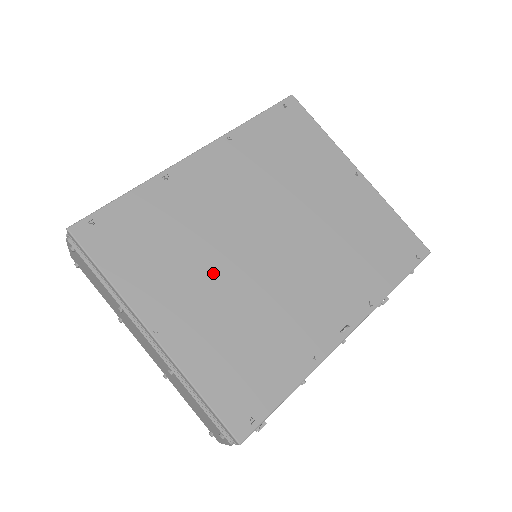
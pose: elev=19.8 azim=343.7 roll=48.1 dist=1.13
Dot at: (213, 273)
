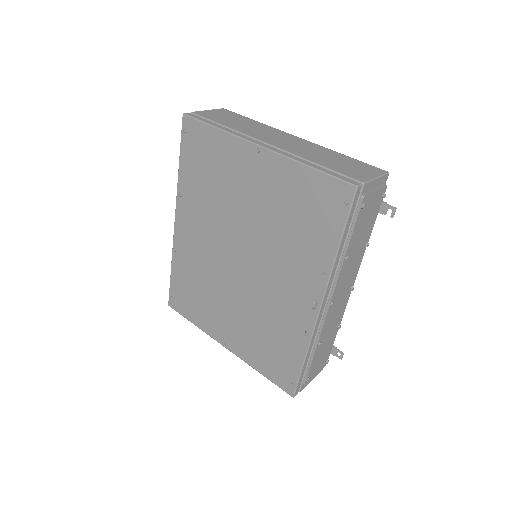
Dot at: (227, 300)
